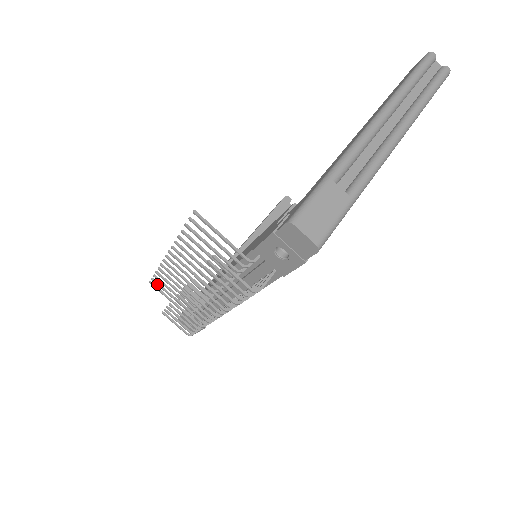
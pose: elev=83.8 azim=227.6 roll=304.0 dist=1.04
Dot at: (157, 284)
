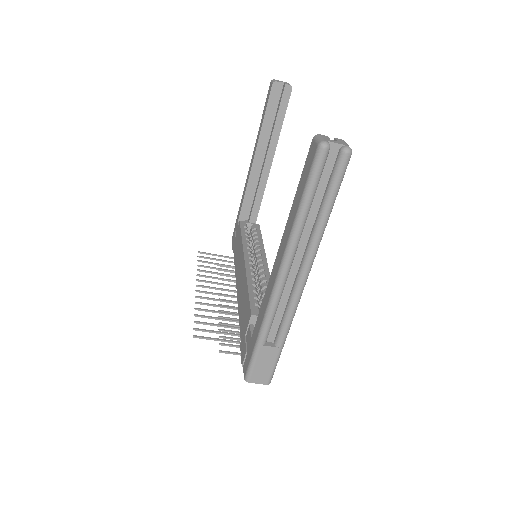
Dot at: occluded
